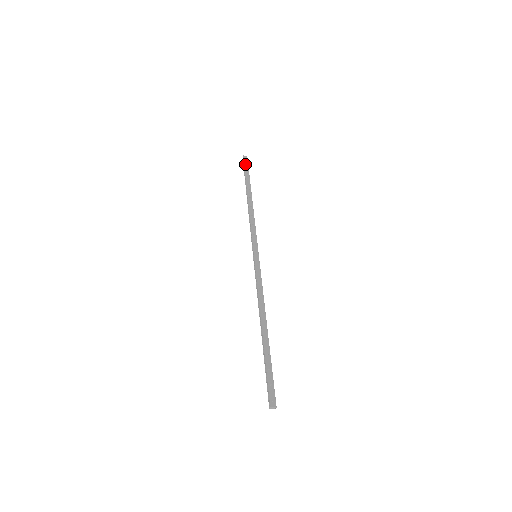
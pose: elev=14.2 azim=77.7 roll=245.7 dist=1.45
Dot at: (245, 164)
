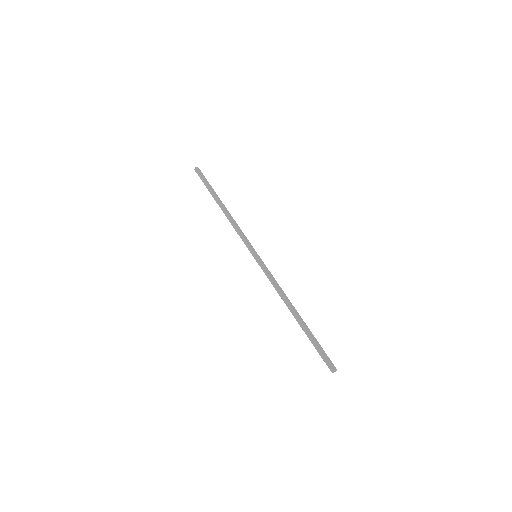
Dot at: (202, 175)
